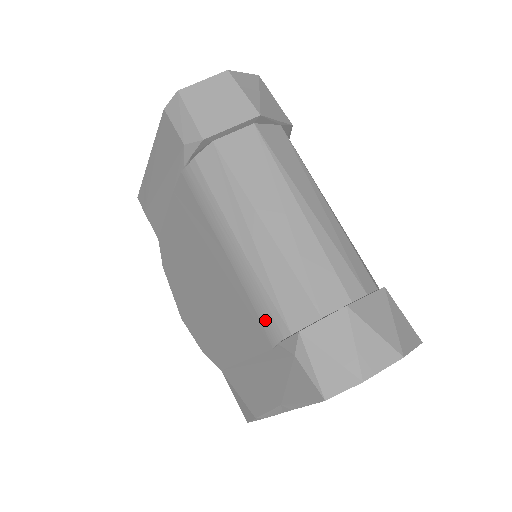
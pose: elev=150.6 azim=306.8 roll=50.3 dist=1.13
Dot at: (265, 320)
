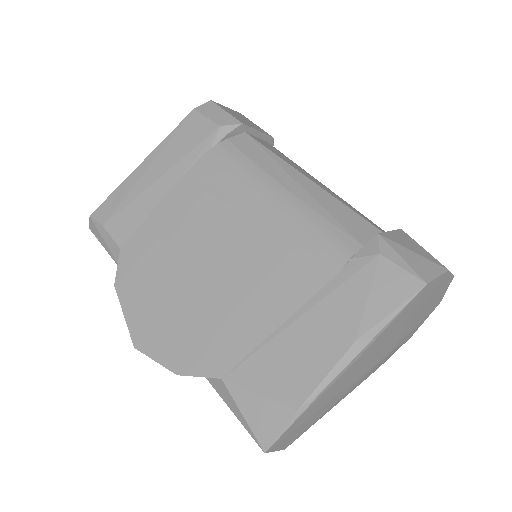
Dot at: (328, 244)
